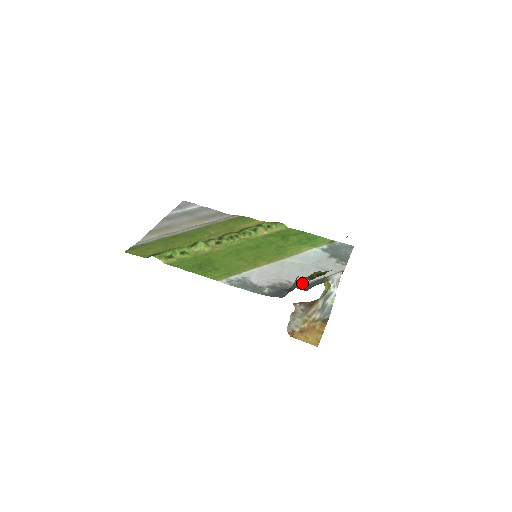
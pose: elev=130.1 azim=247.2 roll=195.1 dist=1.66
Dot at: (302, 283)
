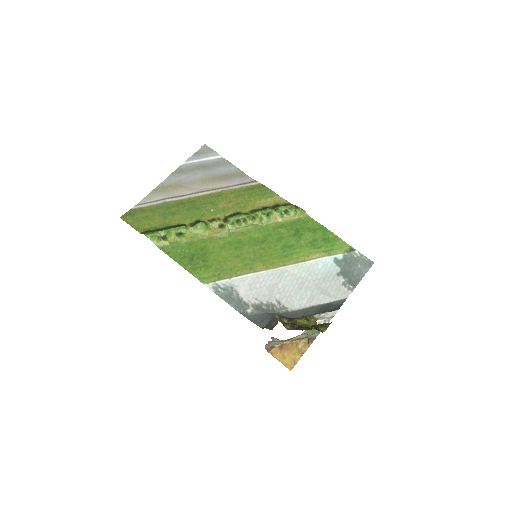
Dot at: (292, 307)
